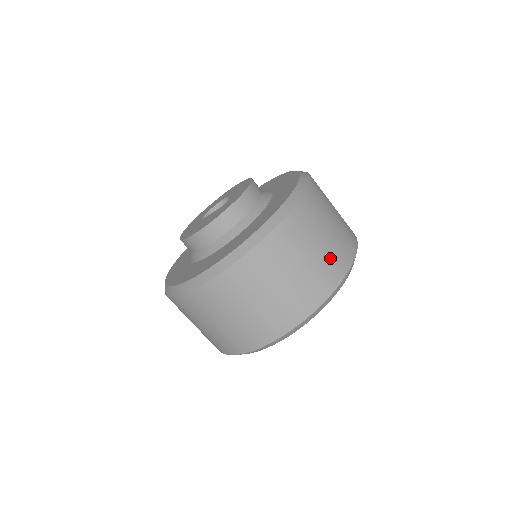
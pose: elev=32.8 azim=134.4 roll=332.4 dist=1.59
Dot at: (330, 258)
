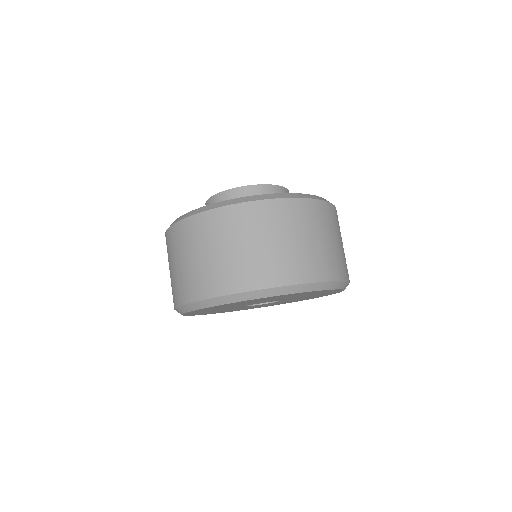
Dot at: (344, 259)
